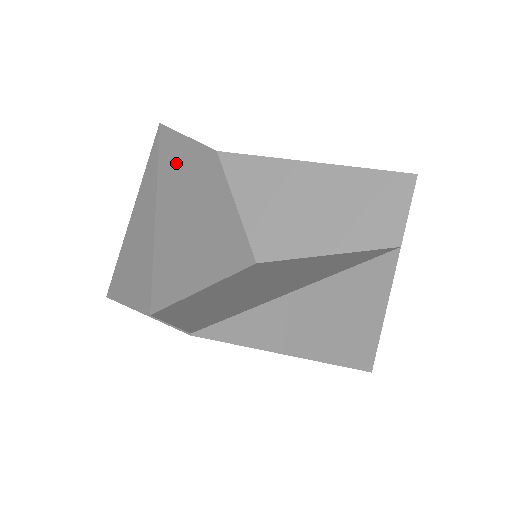
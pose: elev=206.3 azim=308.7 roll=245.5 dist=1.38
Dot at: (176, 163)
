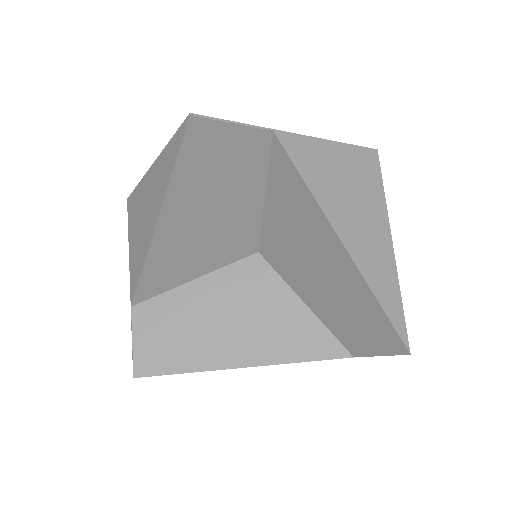
Dot at: (197, 170)
